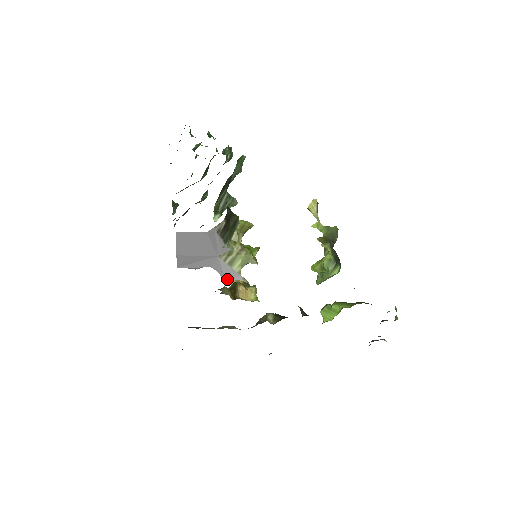
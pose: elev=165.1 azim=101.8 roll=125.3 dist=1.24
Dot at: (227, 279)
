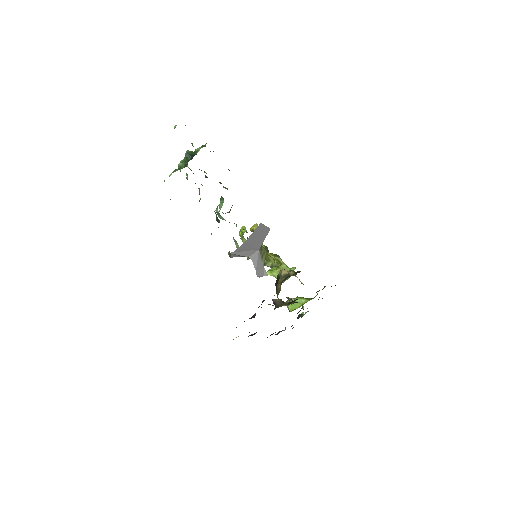
Dot at: (257, 269)
